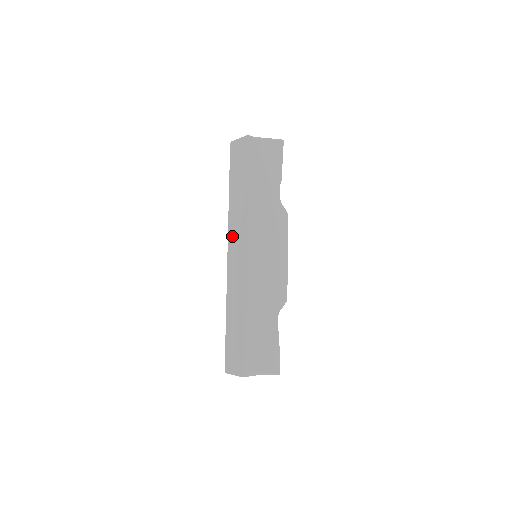
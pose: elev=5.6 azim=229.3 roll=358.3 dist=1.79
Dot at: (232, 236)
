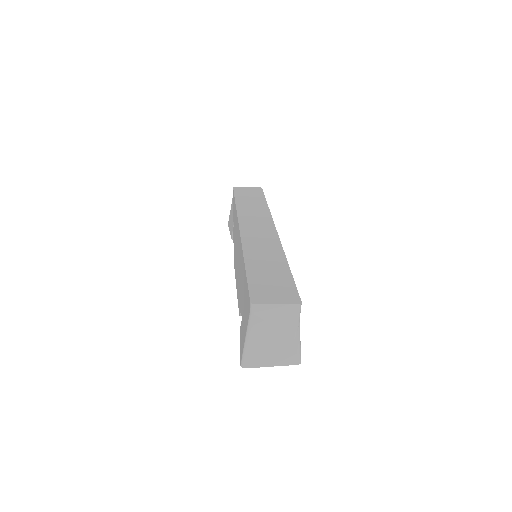
Dot at: (247, 220)
